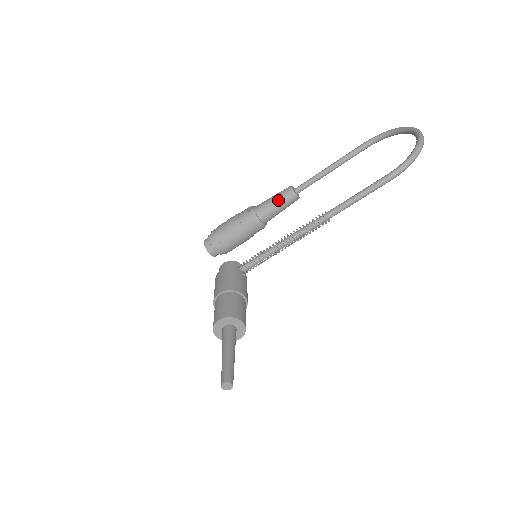
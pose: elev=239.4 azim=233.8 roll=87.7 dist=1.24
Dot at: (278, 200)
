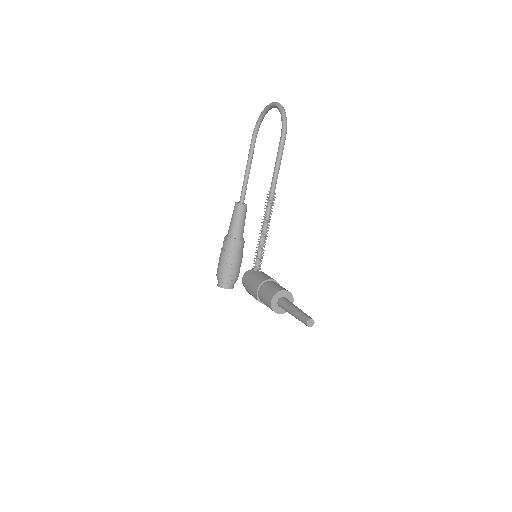
Dot at: (236, 217)
